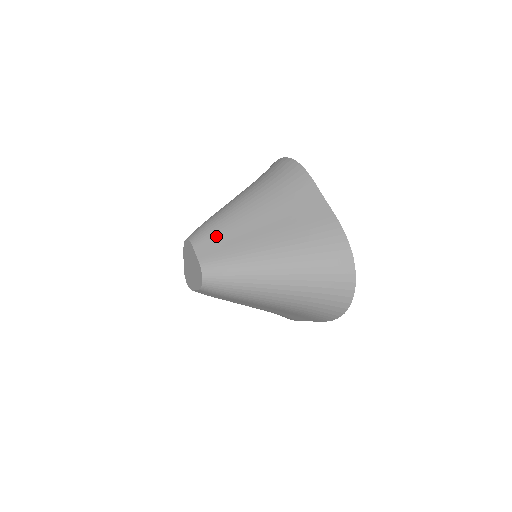
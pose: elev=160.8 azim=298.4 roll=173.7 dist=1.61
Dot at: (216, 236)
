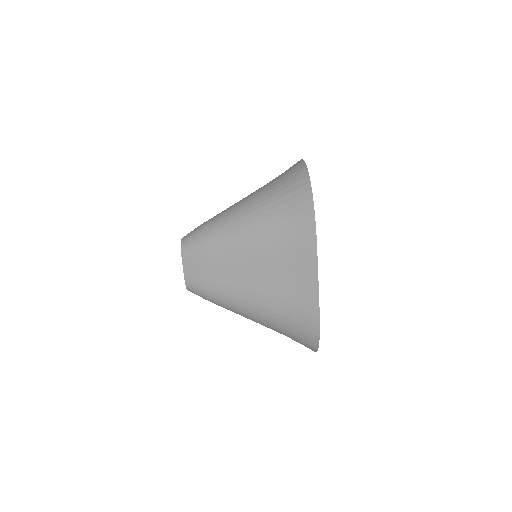
Dot at: (203, 263)
